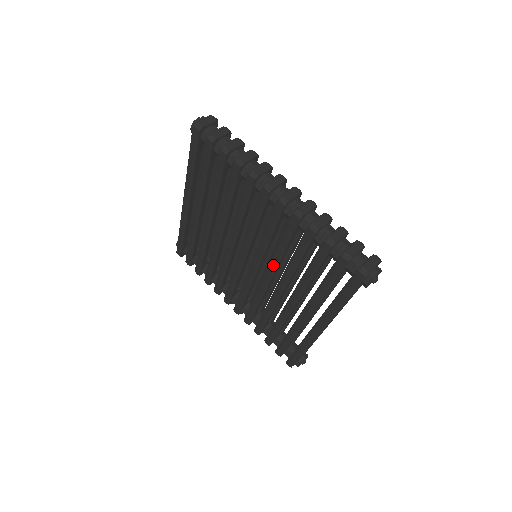
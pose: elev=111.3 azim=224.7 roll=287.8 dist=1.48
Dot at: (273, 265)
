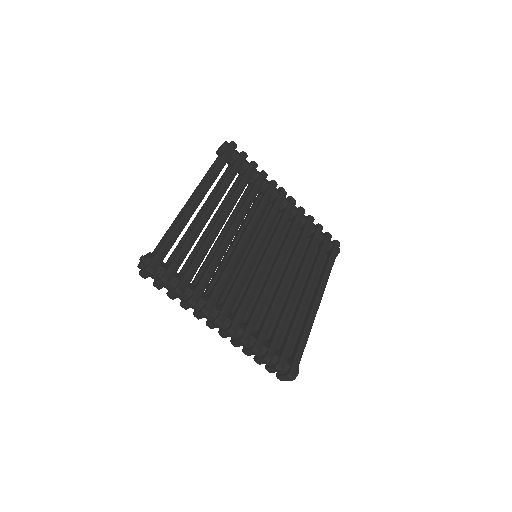
Dot at: occluded
